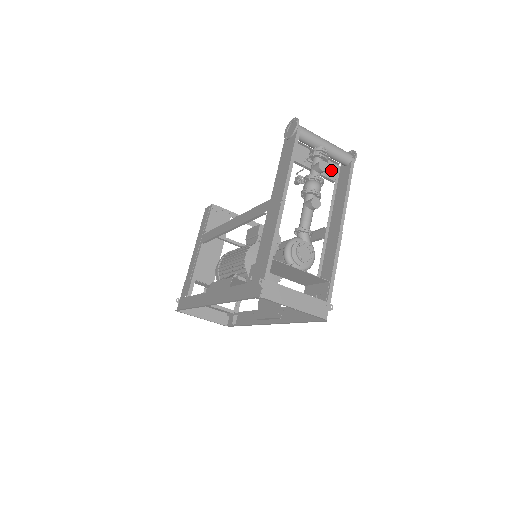
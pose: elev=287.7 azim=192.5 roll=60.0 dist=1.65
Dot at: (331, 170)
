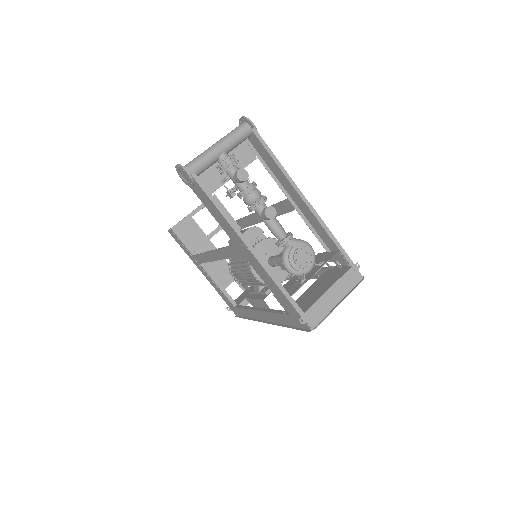
Dot at: (243, 151)
